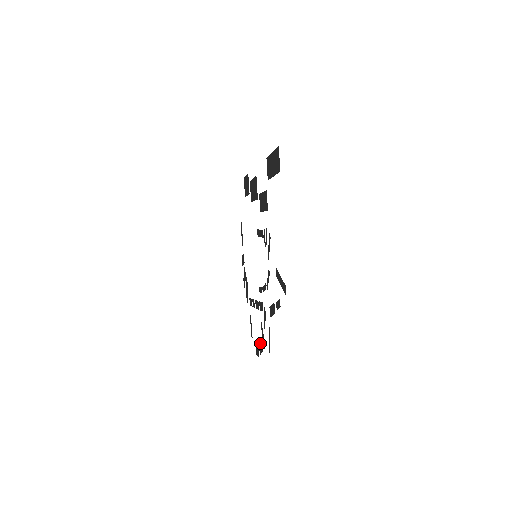
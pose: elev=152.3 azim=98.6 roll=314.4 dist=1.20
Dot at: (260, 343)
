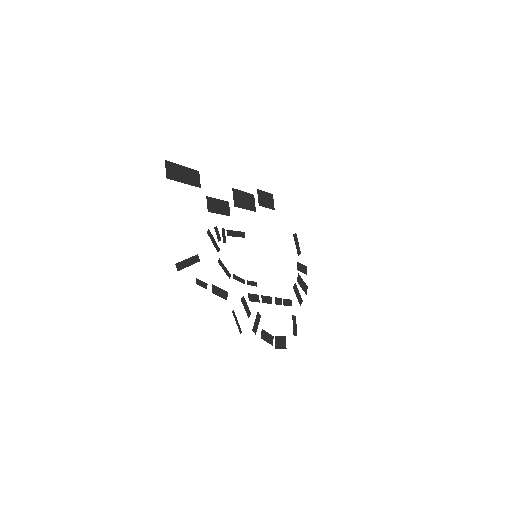
Dot at: (267, 333)
